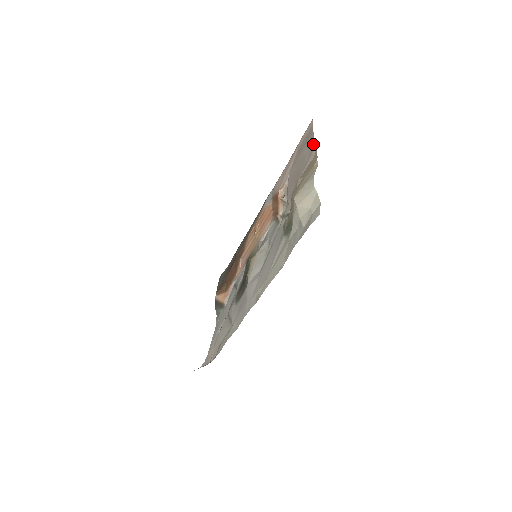
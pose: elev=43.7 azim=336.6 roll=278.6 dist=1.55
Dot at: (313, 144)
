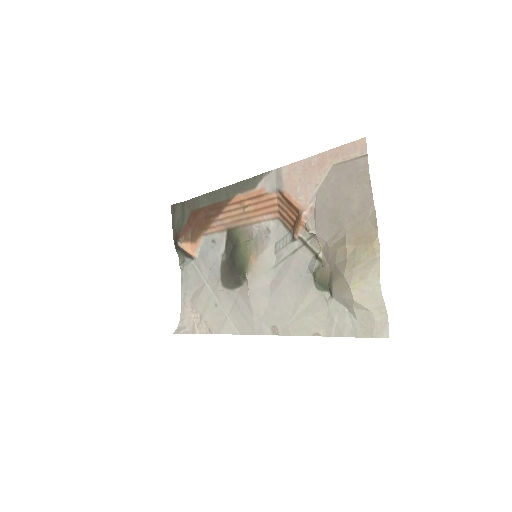
Dot at: (369, 198)
